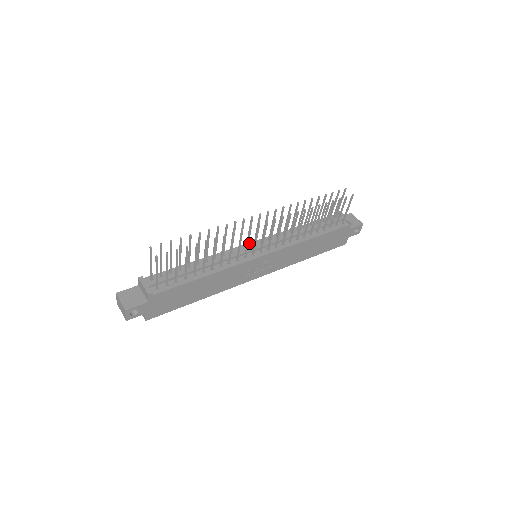
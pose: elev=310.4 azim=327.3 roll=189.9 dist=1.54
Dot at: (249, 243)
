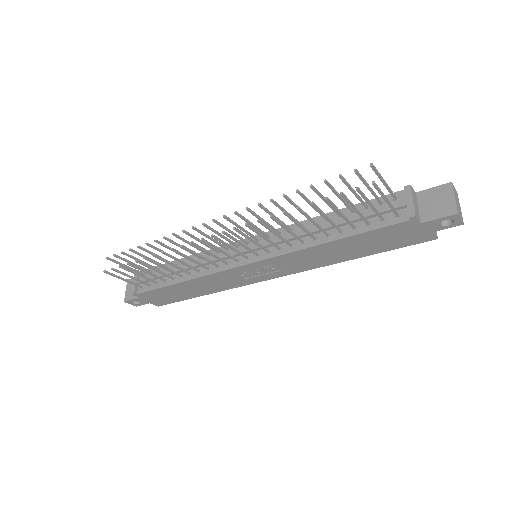
Dot at: occluded
